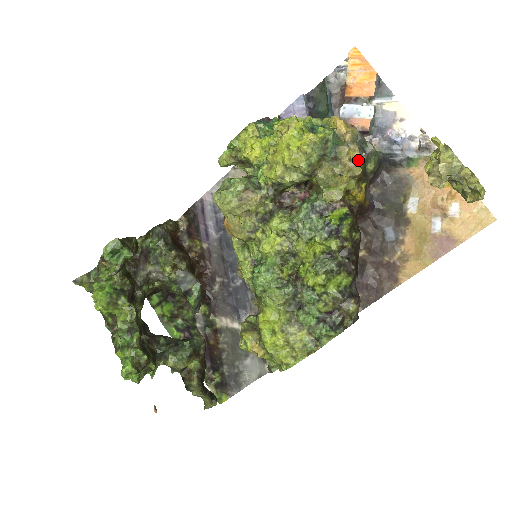
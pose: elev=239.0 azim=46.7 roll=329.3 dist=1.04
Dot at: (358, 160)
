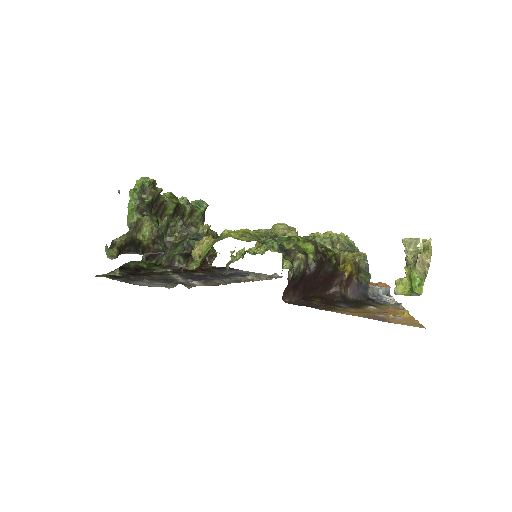
Dot at: (363, 256)
